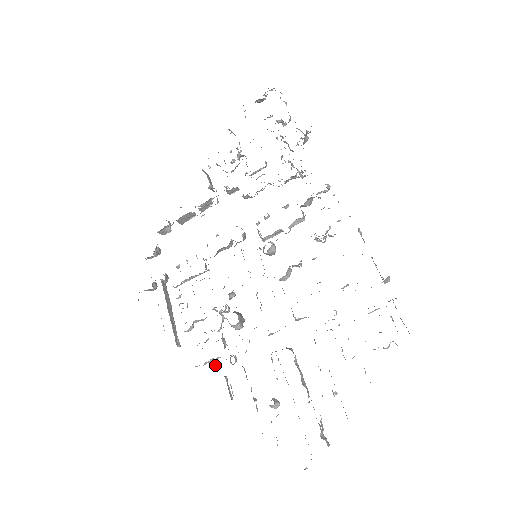
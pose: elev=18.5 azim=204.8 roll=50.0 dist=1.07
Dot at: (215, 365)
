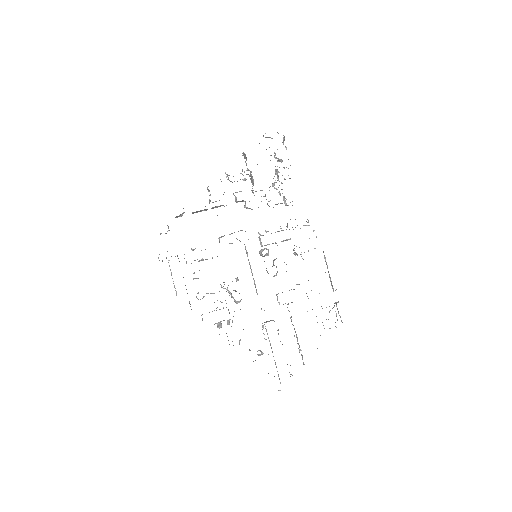
Dot at: (220, 325)
